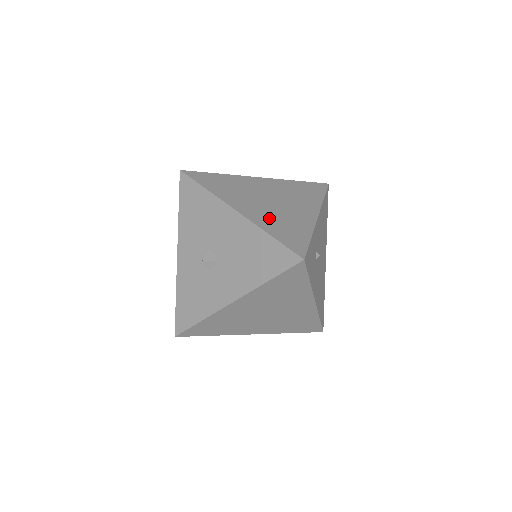
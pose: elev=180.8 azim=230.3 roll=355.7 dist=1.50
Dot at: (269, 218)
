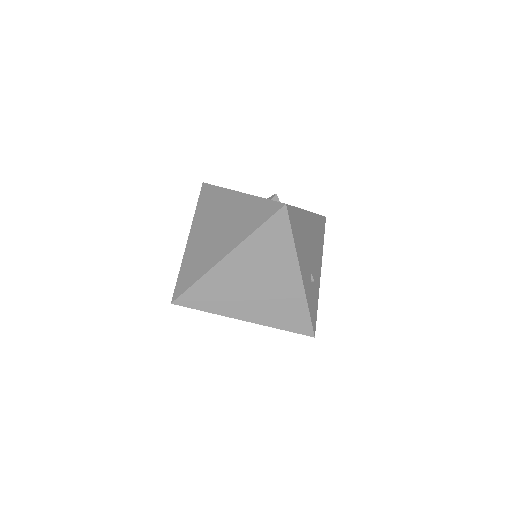
Dot at: (270, 312)
